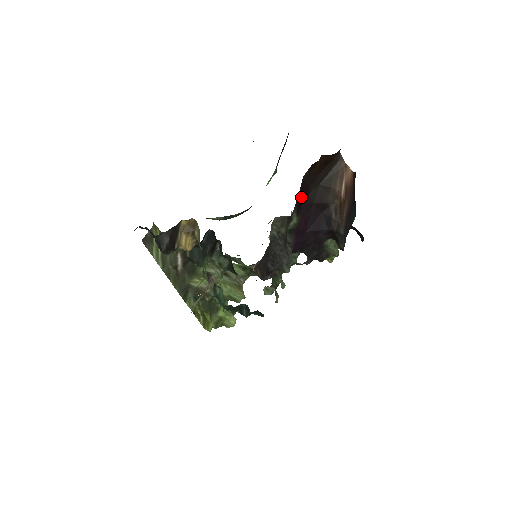
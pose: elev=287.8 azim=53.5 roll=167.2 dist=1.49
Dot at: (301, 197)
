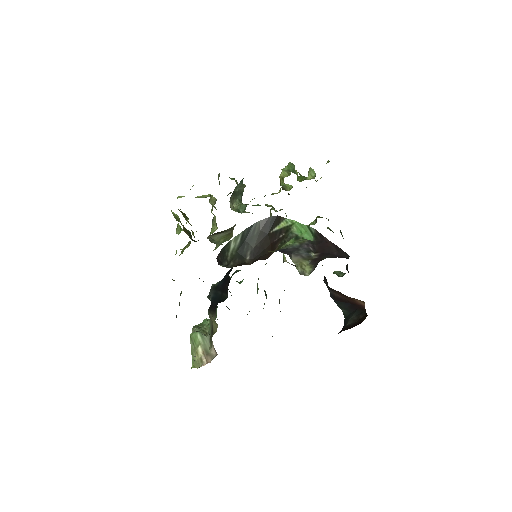
Dot at: occluded
